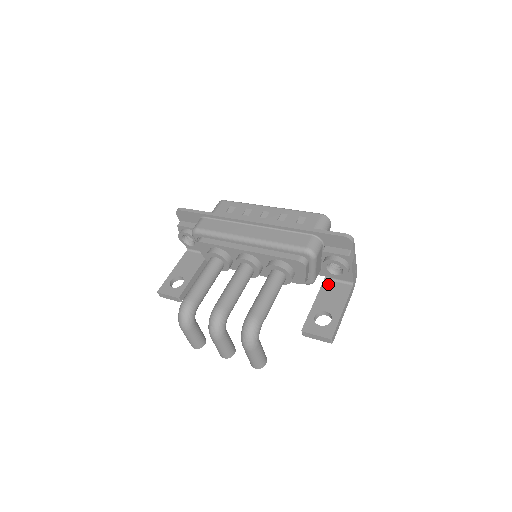
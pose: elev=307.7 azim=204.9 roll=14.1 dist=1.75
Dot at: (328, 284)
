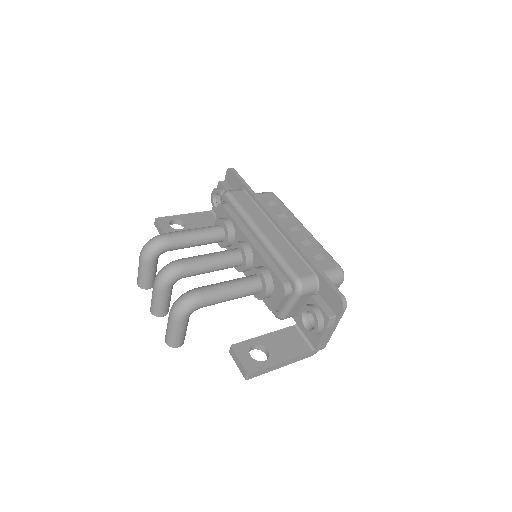
Dot at: (293, 331)
